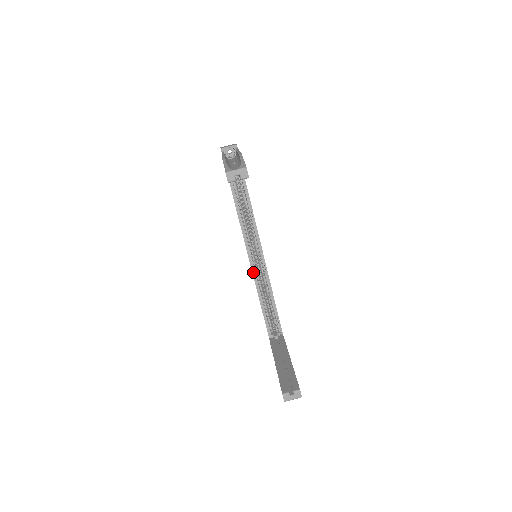
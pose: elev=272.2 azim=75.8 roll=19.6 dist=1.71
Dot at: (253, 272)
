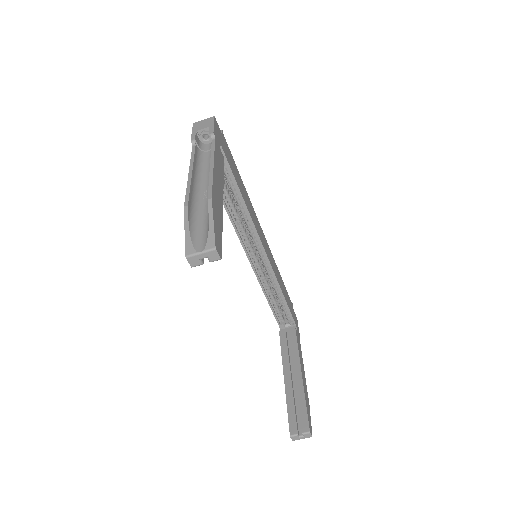
Dot at: (254, 270)
